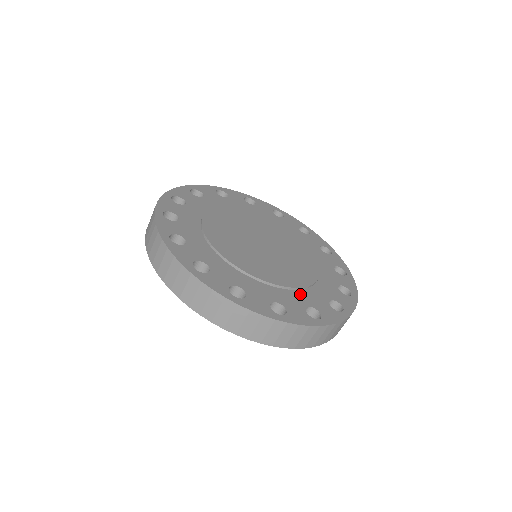
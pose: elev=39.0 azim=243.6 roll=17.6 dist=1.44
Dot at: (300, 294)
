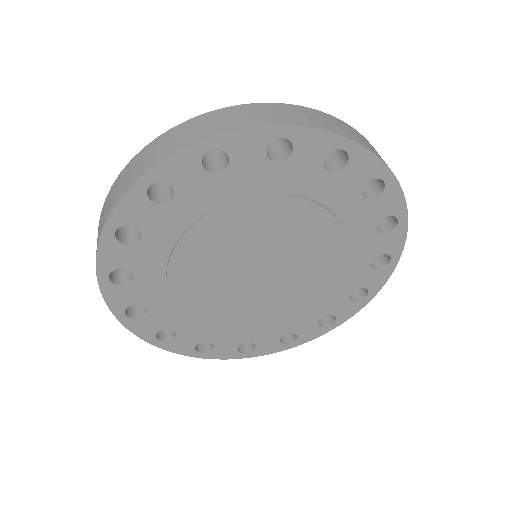
Dot at: (284, 324)
